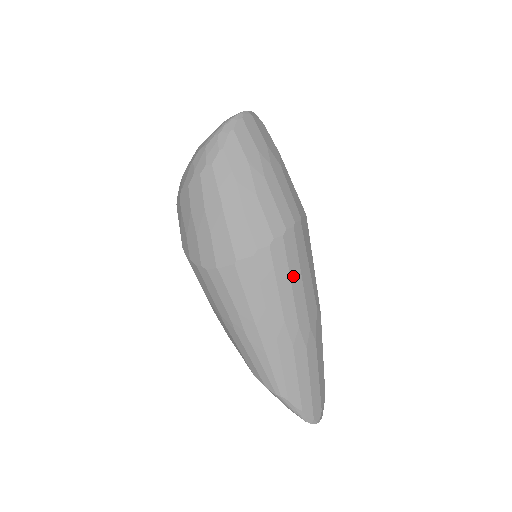
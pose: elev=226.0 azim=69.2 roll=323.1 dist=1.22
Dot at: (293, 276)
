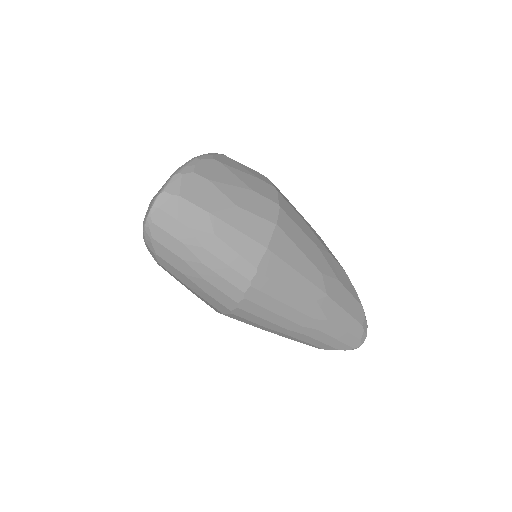
Dot at: (274, 309)
